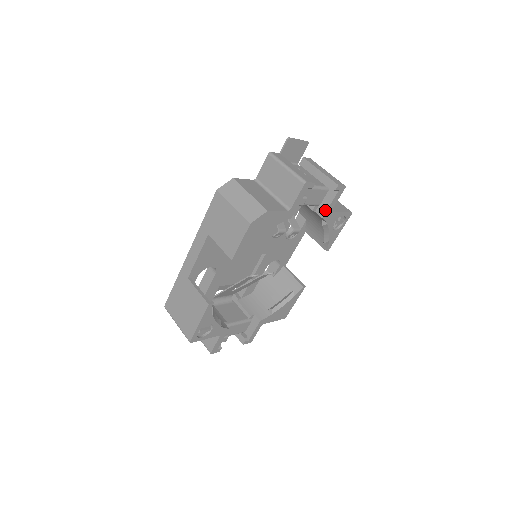
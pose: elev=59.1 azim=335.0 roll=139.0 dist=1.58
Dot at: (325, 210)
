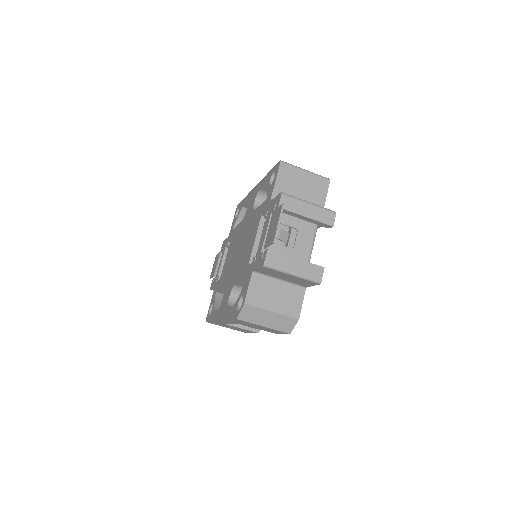
Dot at: (318, 227)
